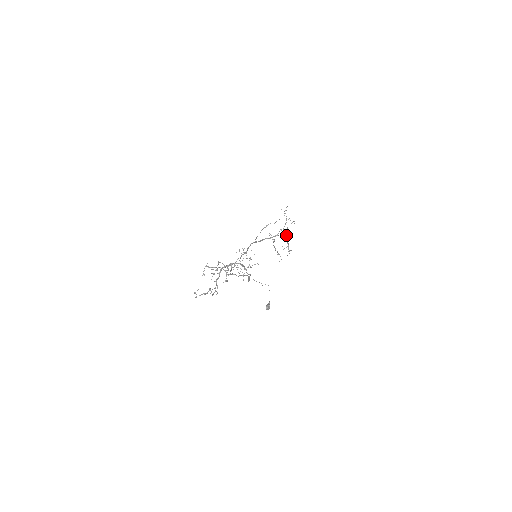
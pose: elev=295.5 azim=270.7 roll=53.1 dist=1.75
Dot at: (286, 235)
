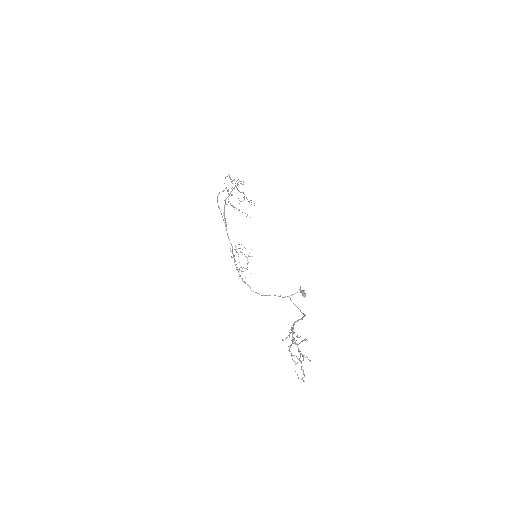
Dot at: occluded
